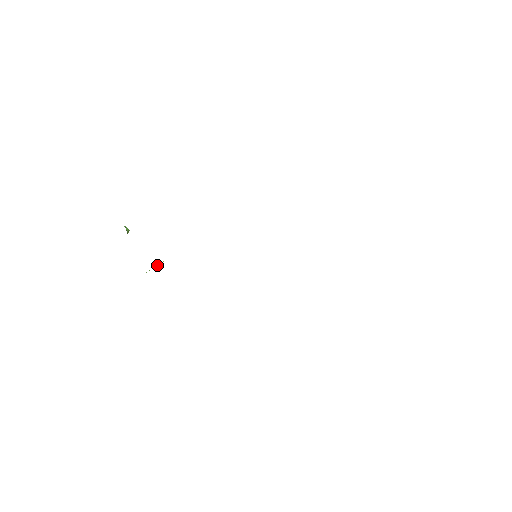
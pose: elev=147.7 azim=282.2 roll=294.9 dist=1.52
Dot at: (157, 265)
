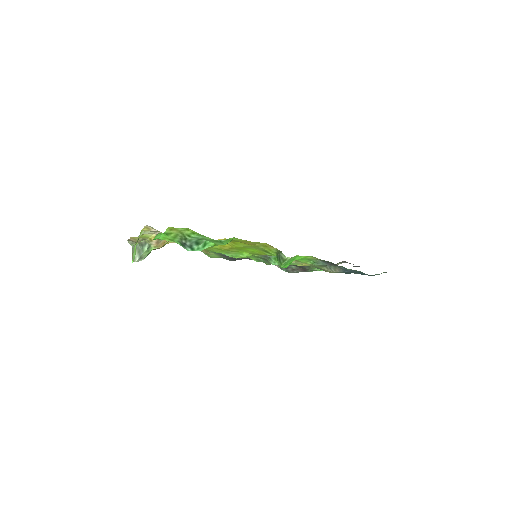
Dot at: occluded
